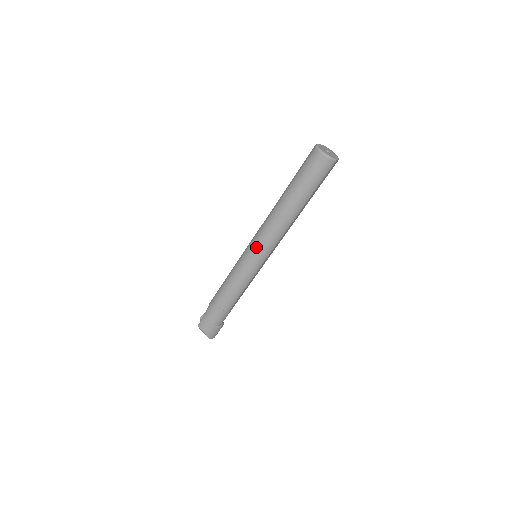
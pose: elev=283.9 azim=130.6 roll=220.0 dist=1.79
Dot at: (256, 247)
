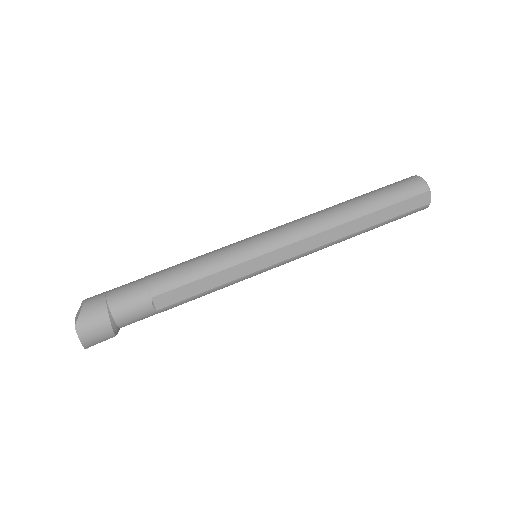
Dot at: (271, 230)
